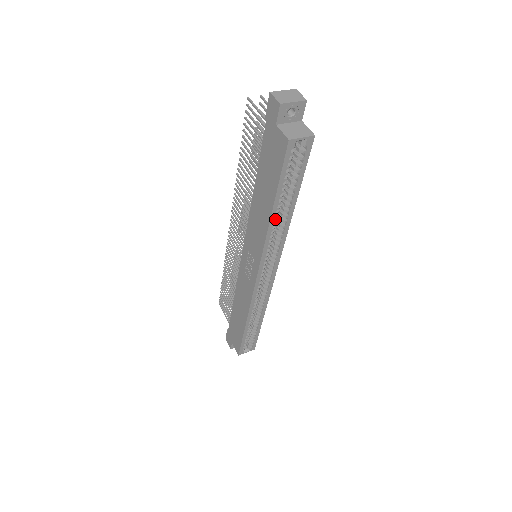
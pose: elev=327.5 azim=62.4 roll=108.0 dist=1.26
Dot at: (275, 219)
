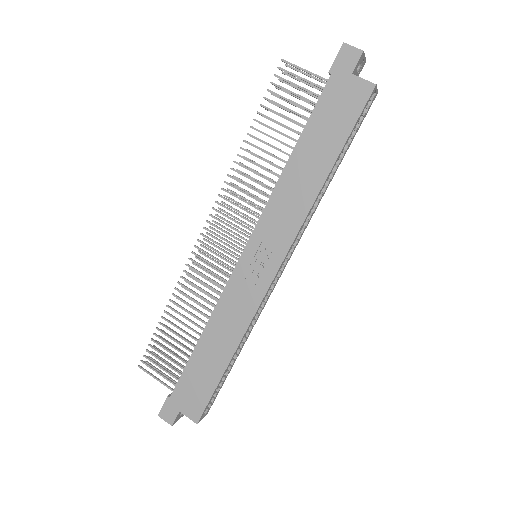
Dot at: (323, 186)
